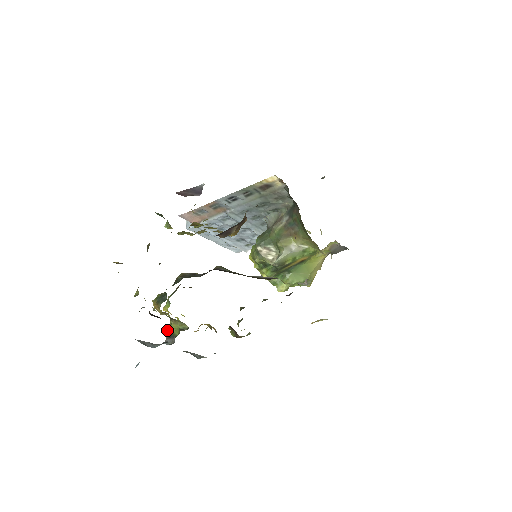
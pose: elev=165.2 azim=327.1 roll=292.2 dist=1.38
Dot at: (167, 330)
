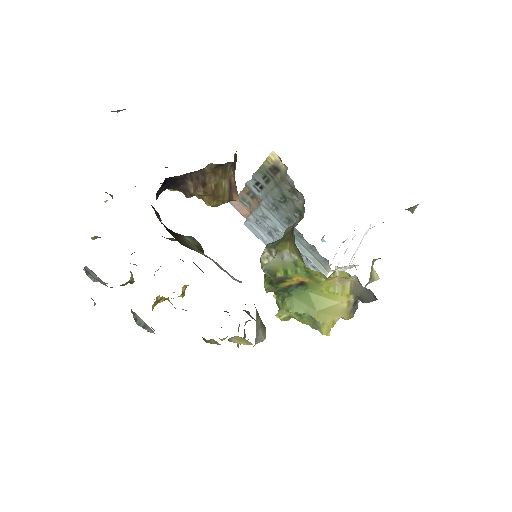
Dot at: occluded
